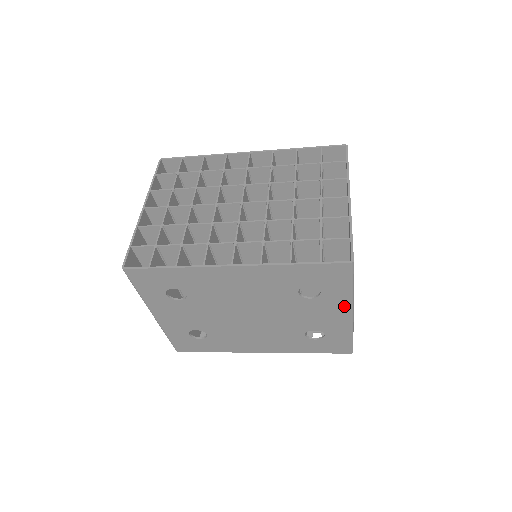
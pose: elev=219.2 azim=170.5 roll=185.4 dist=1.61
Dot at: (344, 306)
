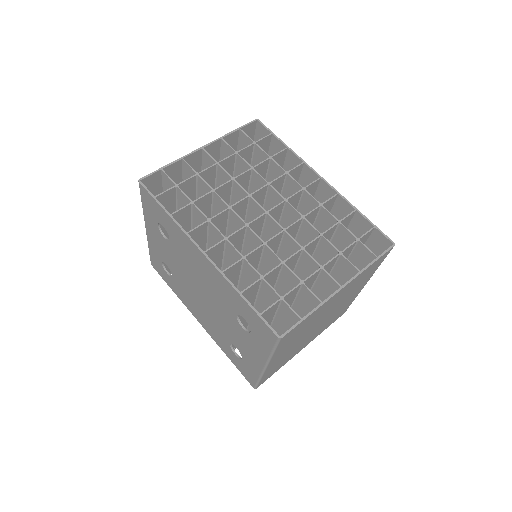
Dot at: (262, 357)
